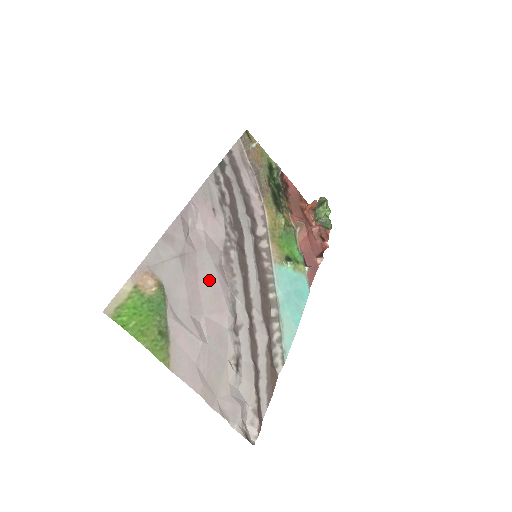
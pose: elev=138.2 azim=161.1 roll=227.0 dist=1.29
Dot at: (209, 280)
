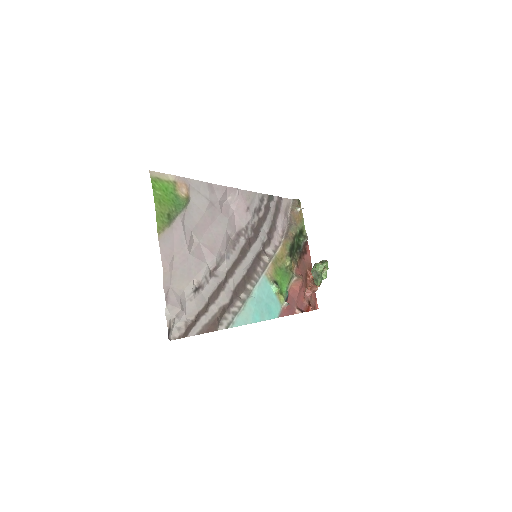
Dot at: (217, 232)
